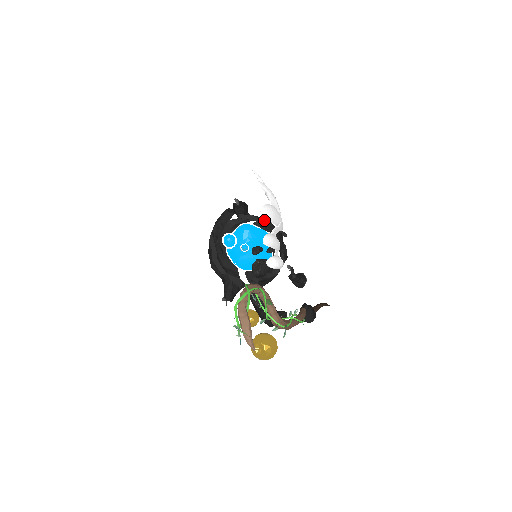
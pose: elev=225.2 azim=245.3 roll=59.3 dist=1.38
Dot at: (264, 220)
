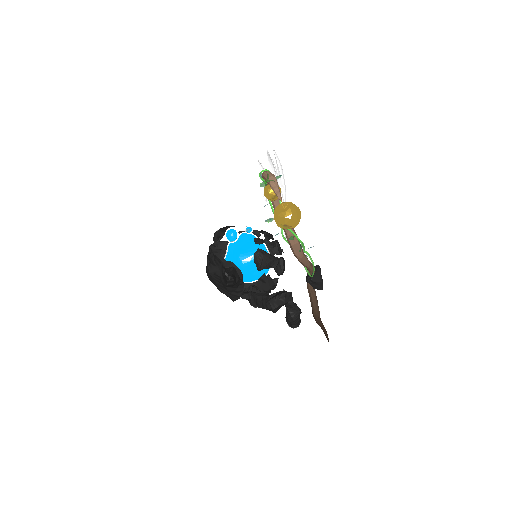
Dot at: occluded
